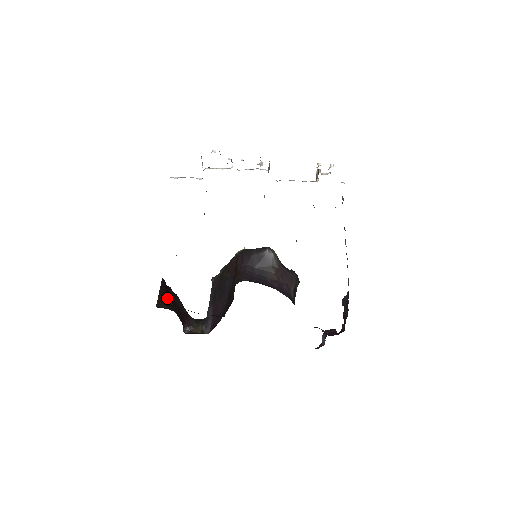
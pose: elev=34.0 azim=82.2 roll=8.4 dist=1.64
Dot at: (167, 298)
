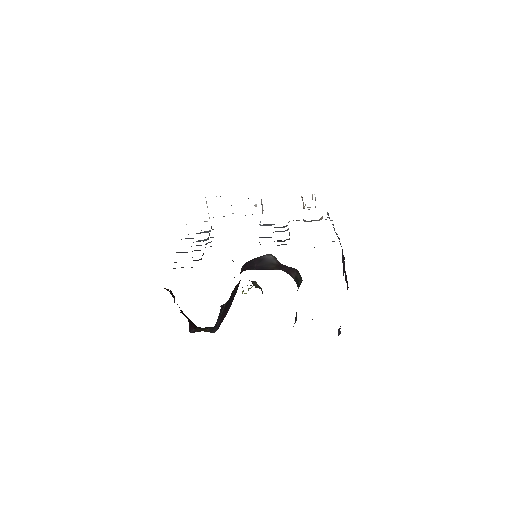
Dot at: occluded
